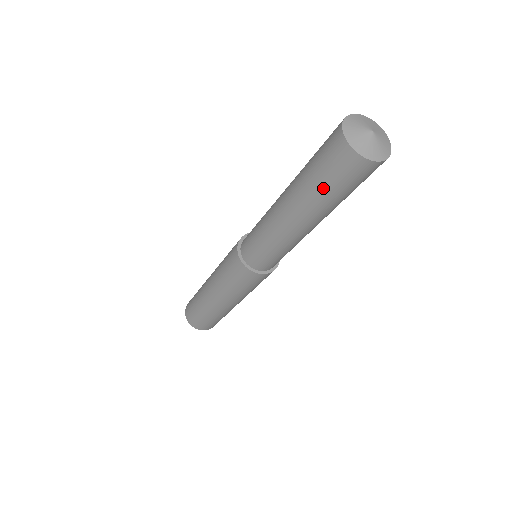
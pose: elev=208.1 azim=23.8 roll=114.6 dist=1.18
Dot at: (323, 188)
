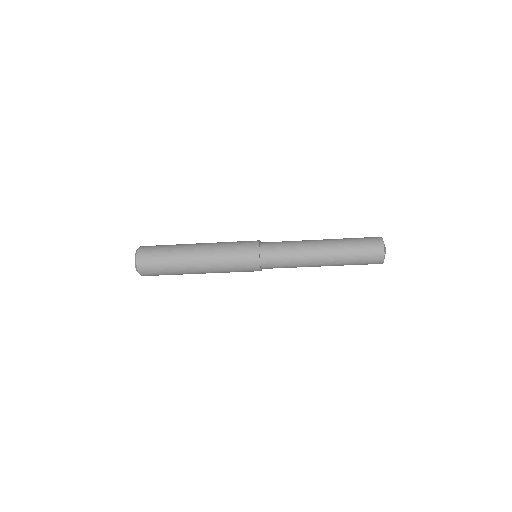
Dot at: (355, 257)
